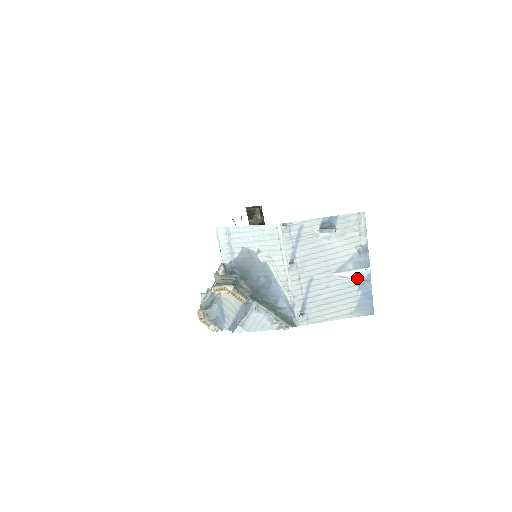
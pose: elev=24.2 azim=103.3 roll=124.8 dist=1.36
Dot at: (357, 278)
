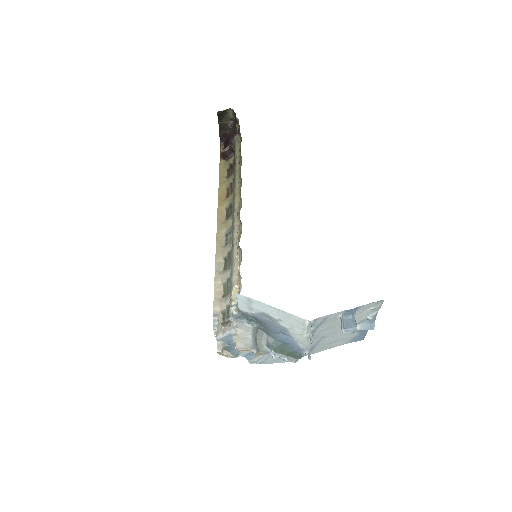
Dot at: occluded
